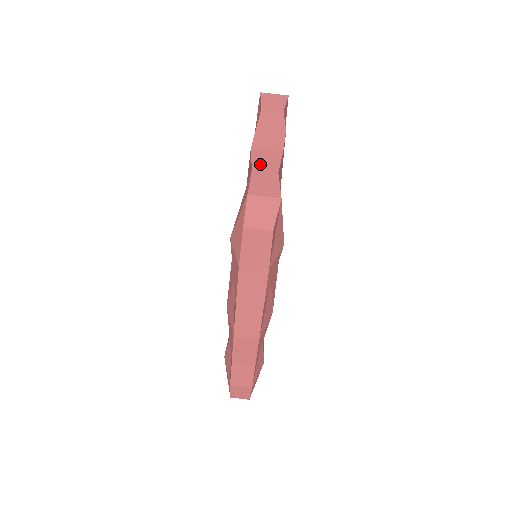
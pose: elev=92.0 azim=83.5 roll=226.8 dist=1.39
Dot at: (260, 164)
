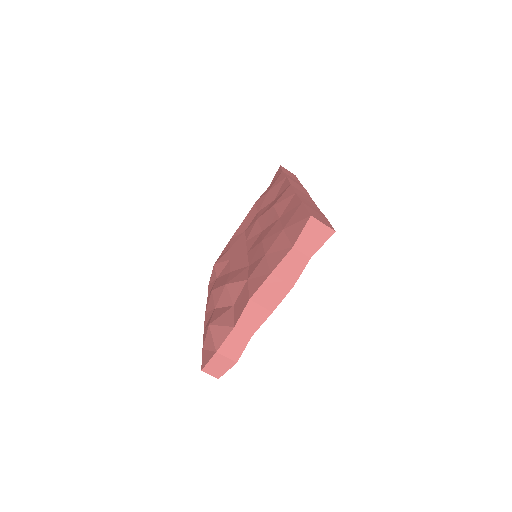
Dot at: (244, 322)
